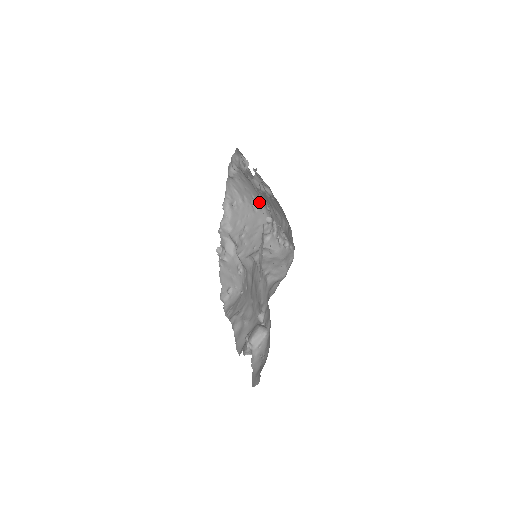
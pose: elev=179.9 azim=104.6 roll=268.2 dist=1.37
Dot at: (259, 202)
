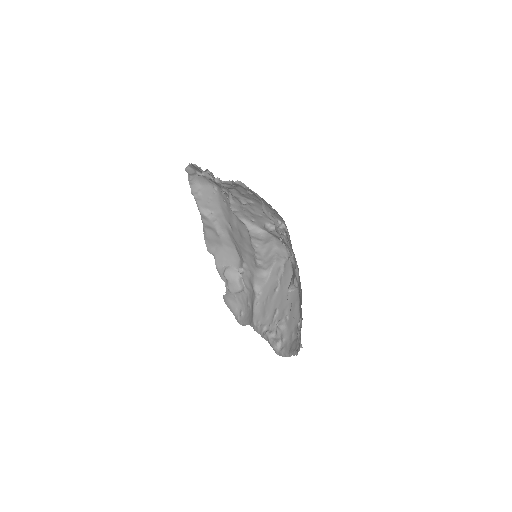
Dot at: occluded
